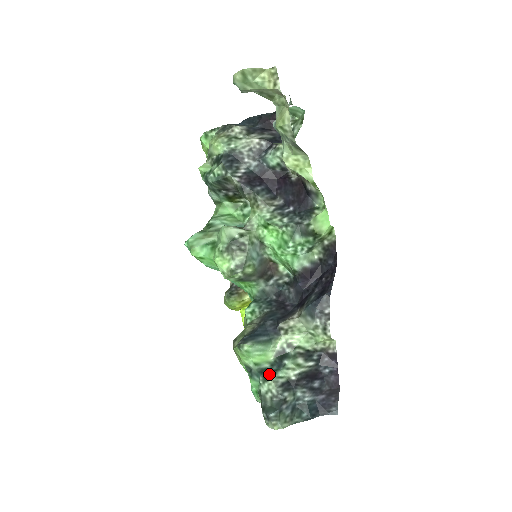
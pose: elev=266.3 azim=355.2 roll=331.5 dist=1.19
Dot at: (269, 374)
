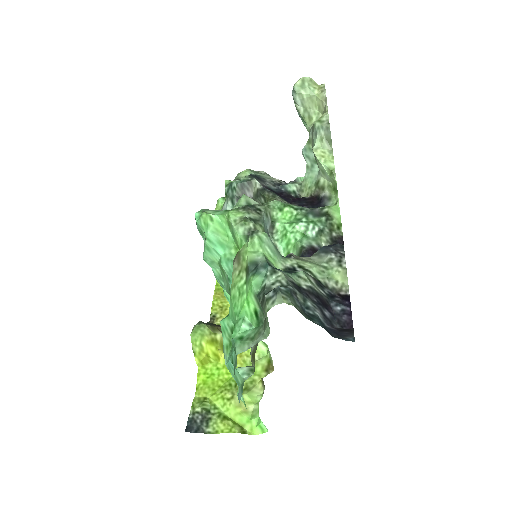
Dot at: (279, 269)
